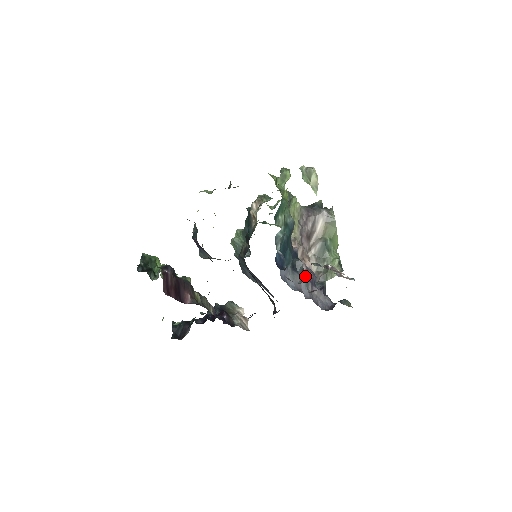
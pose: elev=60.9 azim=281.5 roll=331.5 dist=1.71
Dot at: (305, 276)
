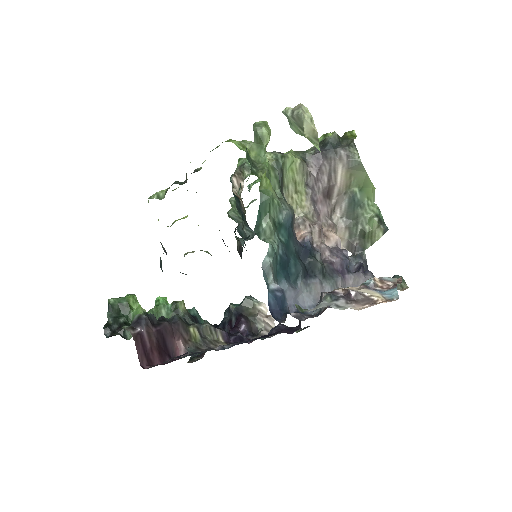
Dot at: occluded
